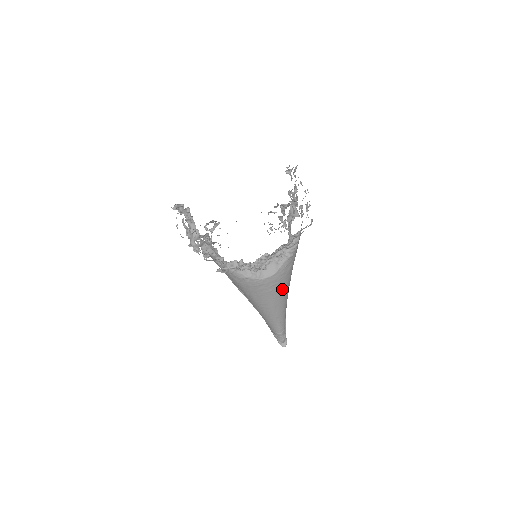
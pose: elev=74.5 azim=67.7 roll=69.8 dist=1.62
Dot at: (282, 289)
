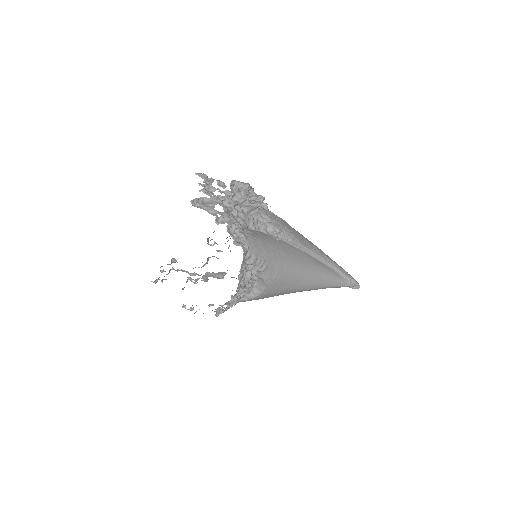
Dot at: (292, 280)
